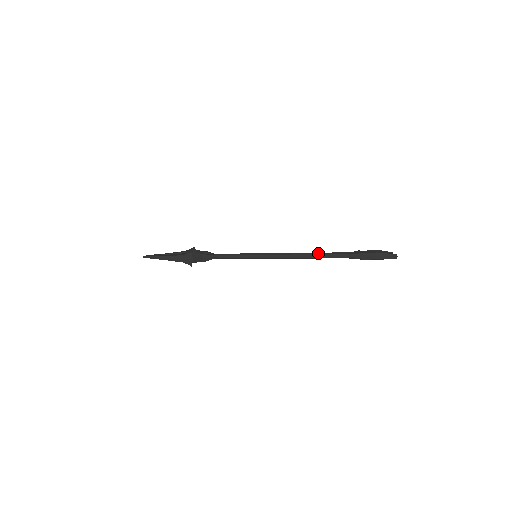
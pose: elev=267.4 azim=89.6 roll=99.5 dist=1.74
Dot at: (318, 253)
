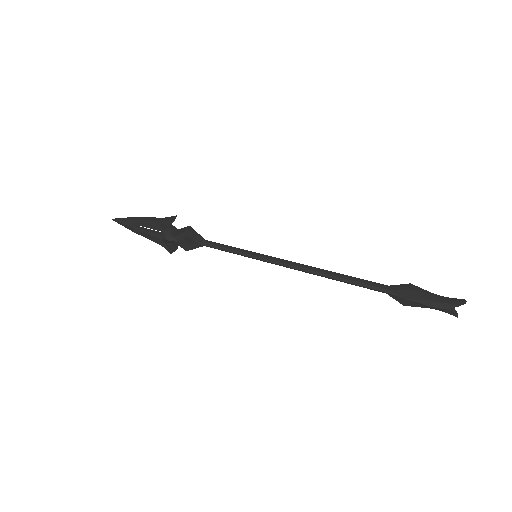
Dot at: (344, 275)
